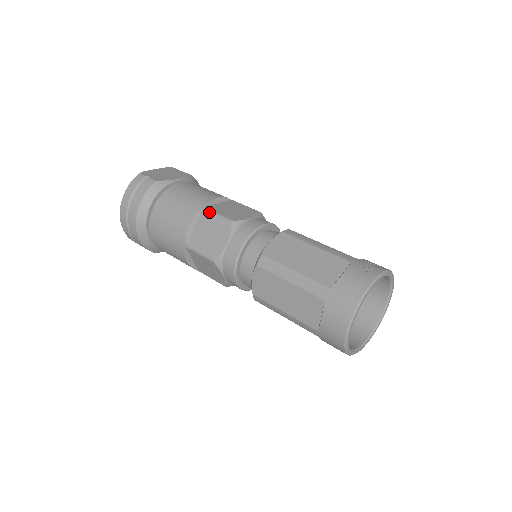
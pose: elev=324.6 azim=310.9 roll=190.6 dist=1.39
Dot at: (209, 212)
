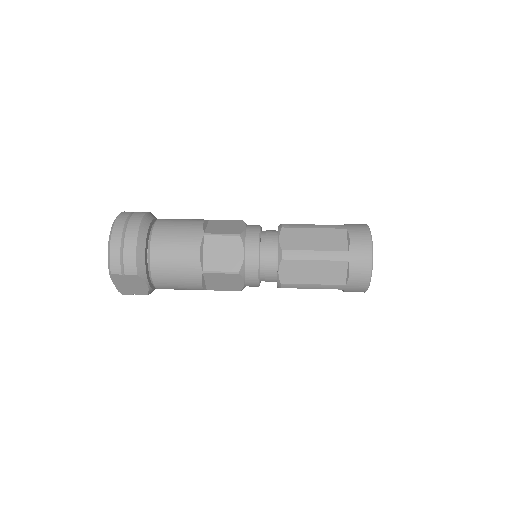
Dot at: (217, 220)
